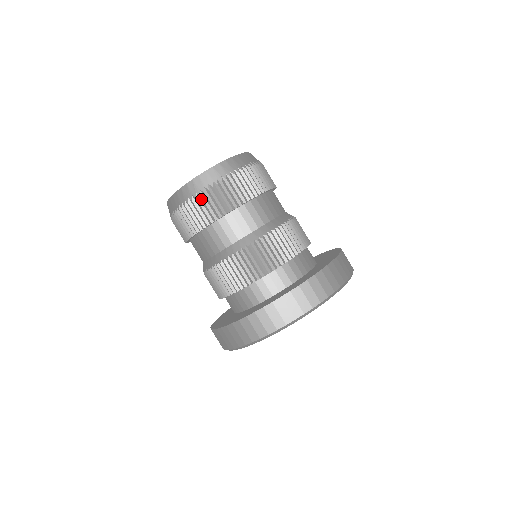
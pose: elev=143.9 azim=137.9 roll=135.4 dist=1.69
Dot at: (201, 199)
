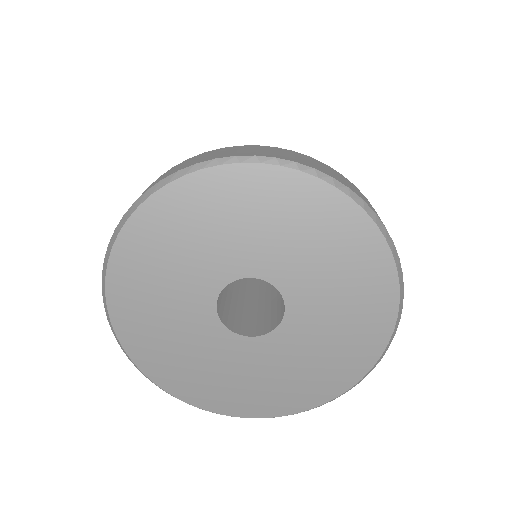
Dot at: occluded
